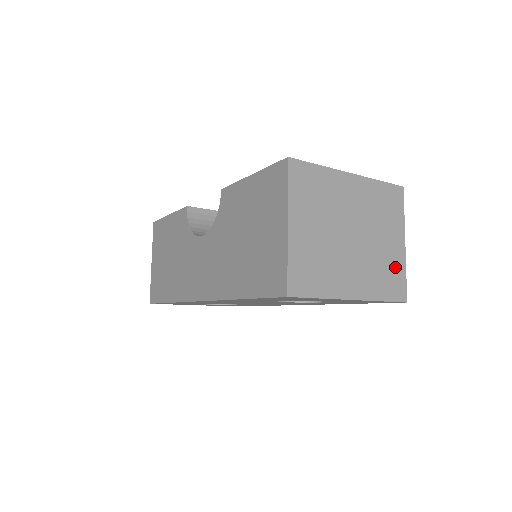
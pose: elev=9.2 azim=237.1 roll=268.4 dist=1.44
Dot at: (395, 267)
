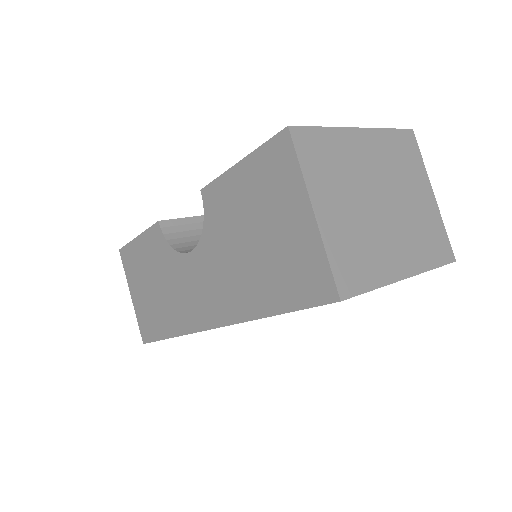
Dot at: (433, 225)
